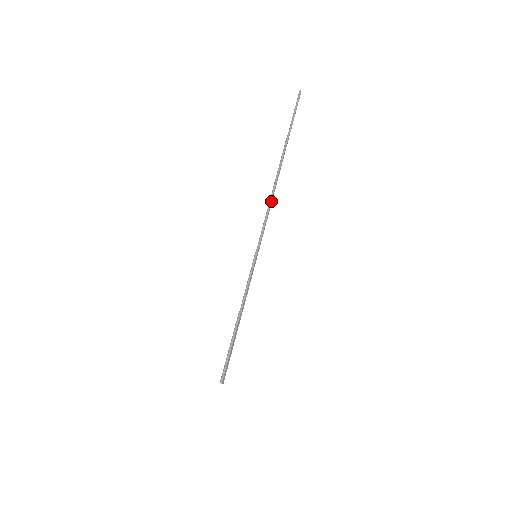
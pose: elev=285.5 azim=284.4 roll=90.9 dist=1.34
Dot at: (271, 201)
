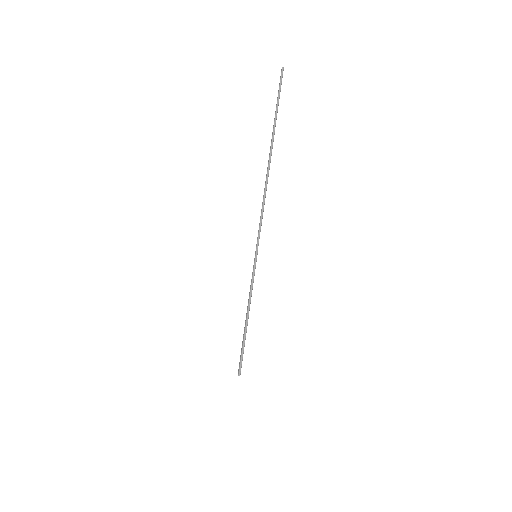
Dot at: occluded
